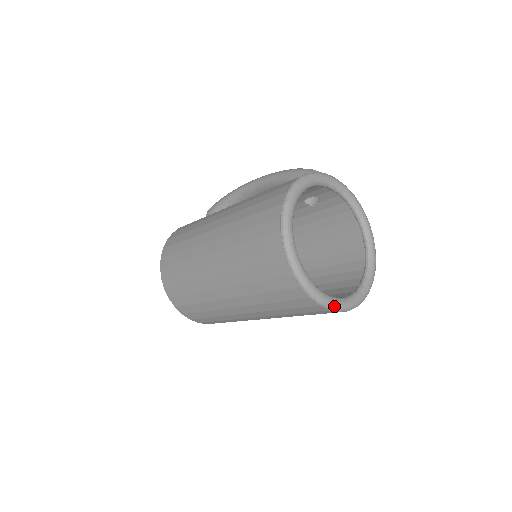
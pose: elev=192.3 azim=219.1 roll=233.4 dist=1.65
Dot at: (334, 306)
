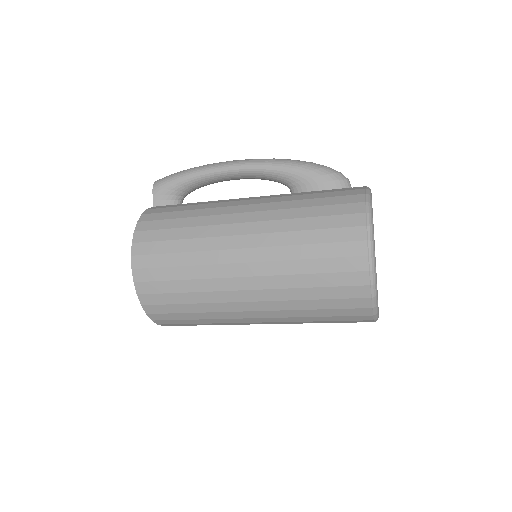
Dot at: occluded
